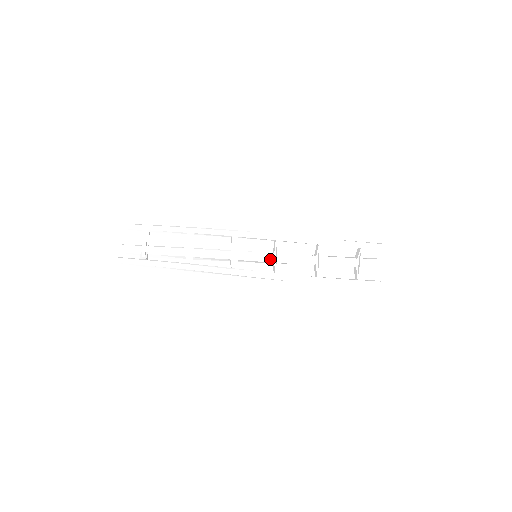
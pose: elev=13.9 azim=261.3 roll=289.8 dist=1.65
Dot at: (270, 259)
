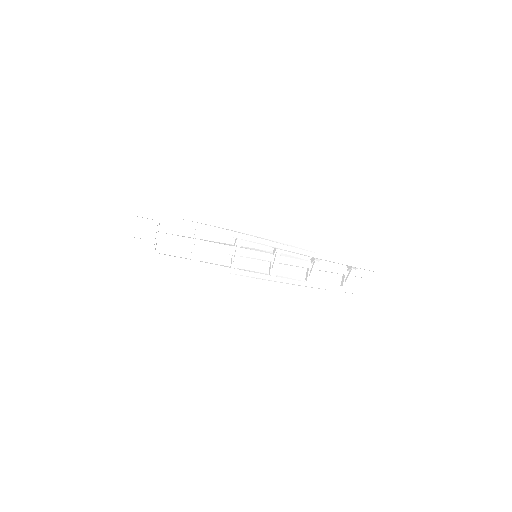
Dot at: (268, 260)
